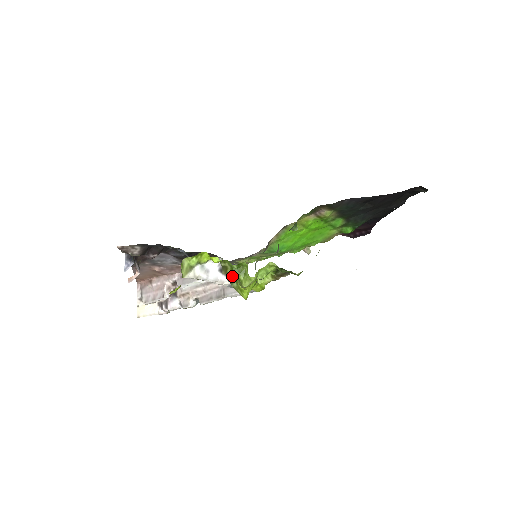
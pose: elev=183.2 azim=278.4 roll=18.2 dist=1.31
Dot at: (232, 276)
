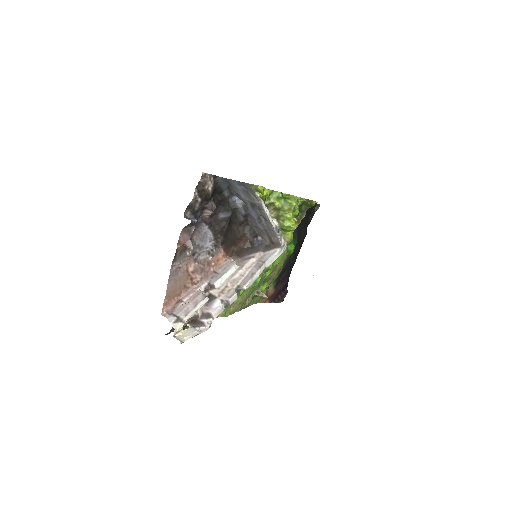
Dot at: (276, 214)
